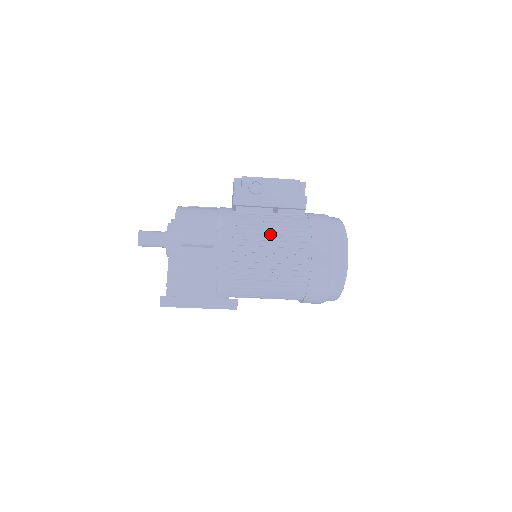
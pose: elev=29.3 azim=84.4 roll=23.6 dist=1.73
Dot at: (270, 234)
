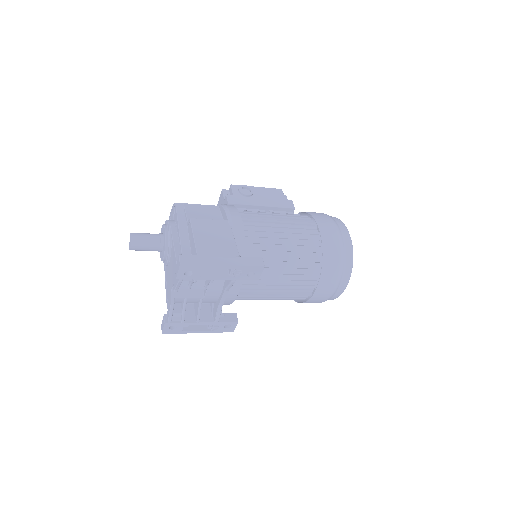
Dot at: (273, 215)
